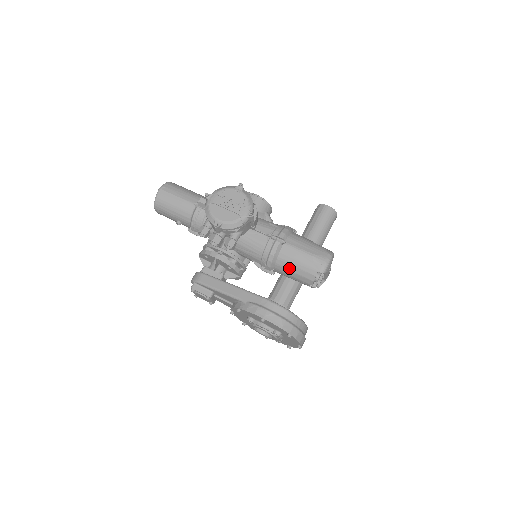
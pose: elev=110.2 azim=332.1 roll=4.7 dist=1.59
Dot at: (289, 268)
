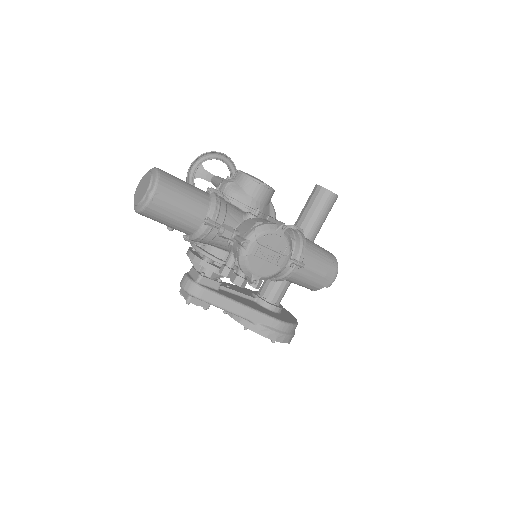
Dot at: (298, 282)
